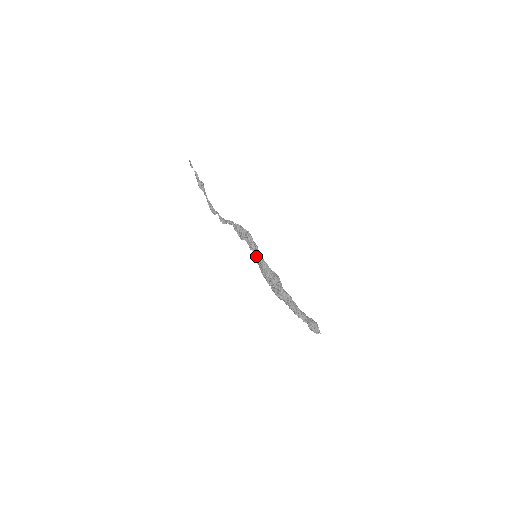
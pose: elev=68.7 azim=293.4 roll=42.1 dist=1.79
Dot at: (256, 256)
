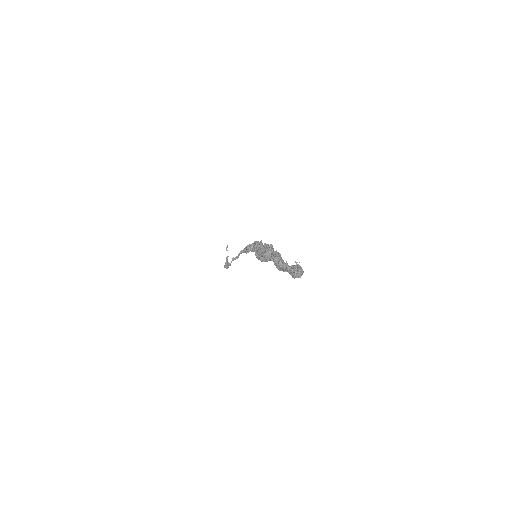
Dot at: (256, 248)
